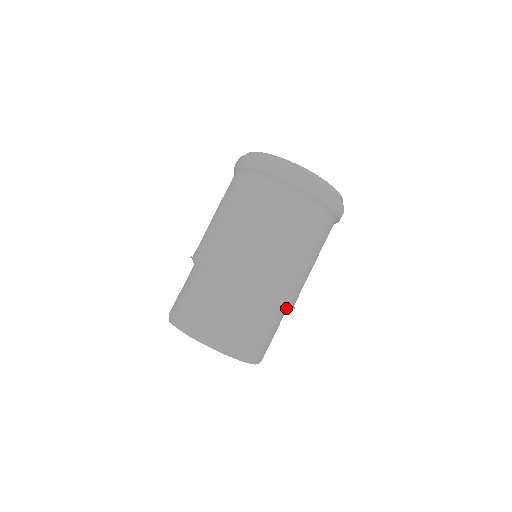
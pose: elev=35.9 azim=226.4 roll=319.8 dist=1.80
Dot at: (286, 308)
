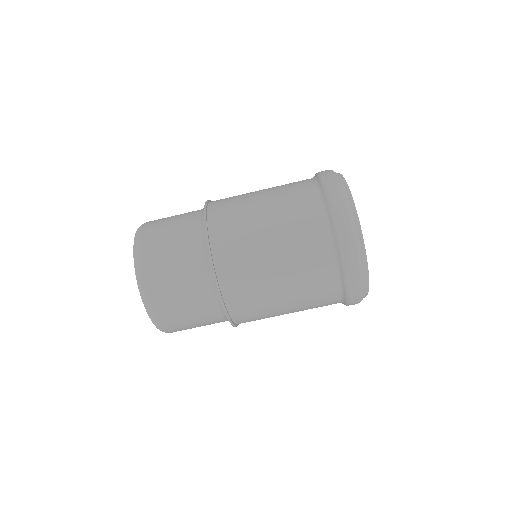
Dot at: (223, 310)
